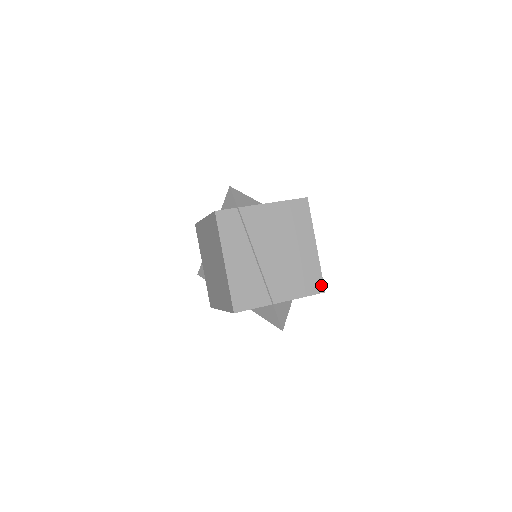
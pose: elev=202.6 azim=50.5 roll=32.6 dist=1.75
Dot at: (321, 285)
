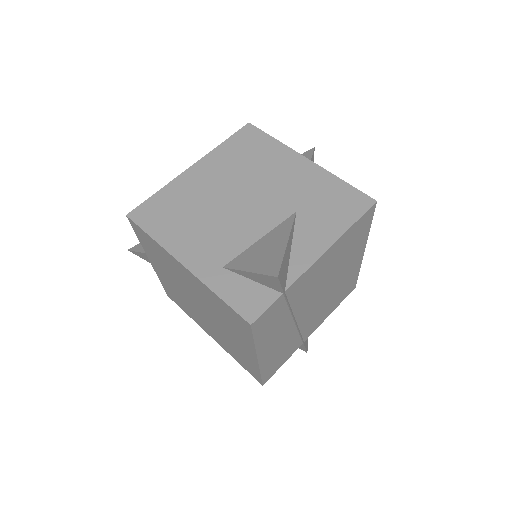
Dot at: (354, 285)
